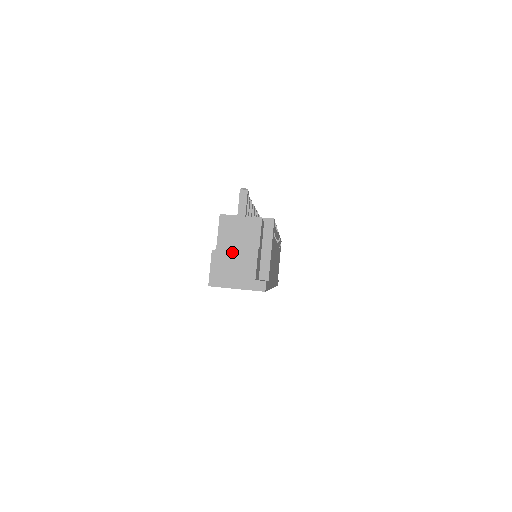
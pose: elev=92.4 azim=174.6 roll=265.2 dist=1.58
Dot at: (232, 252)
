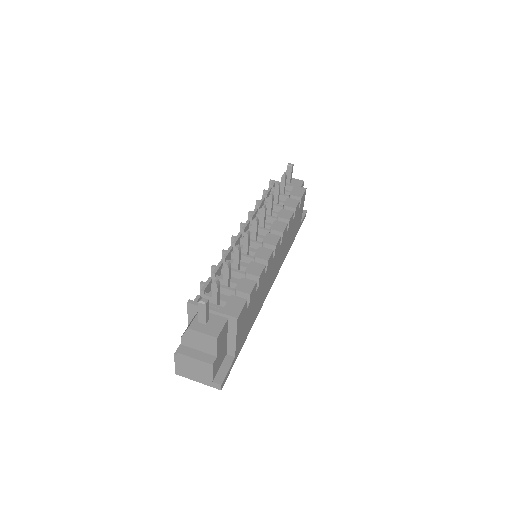
Dot at: (191, 360)
